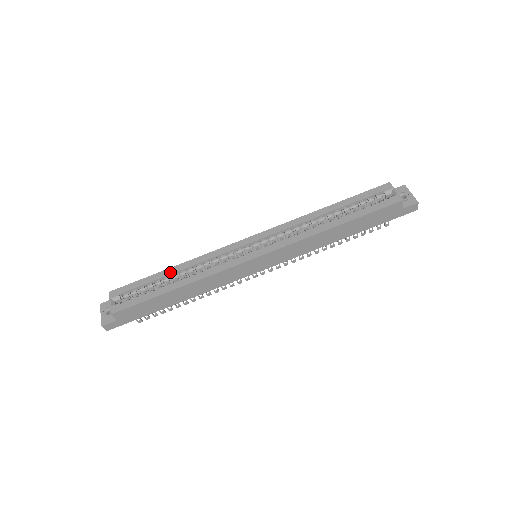
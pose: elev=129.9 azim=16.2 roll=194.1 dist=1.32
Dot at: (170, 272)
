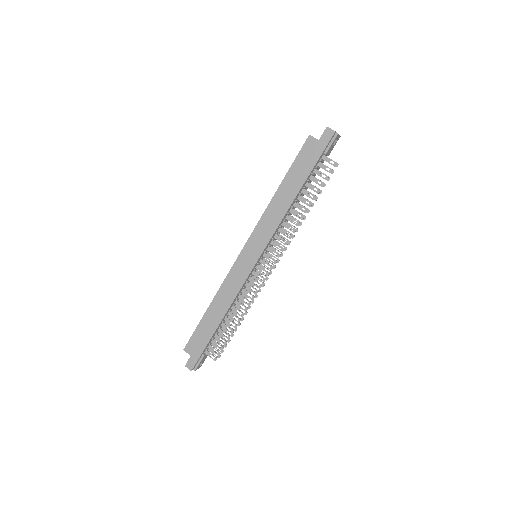
Dot at: occluded
